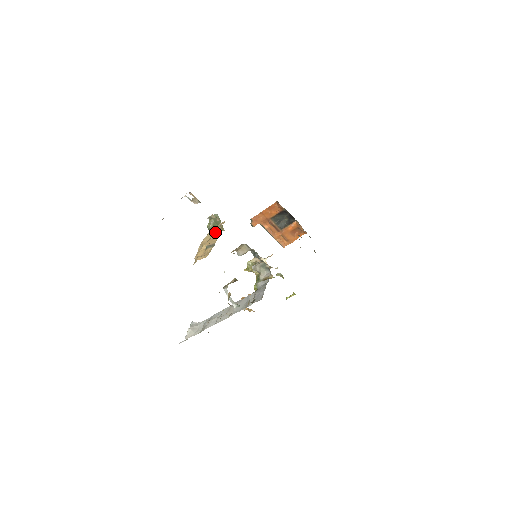
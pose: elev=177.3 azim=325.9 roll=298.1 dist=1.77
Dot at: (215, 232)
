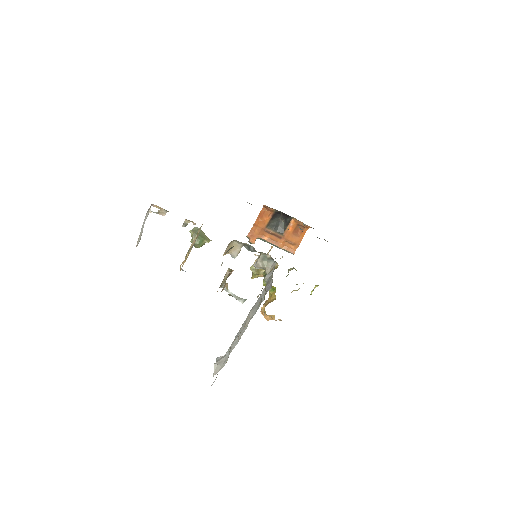
Dot at: occluded
